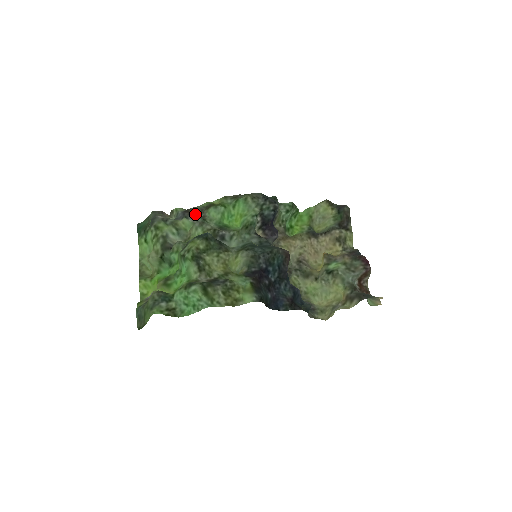
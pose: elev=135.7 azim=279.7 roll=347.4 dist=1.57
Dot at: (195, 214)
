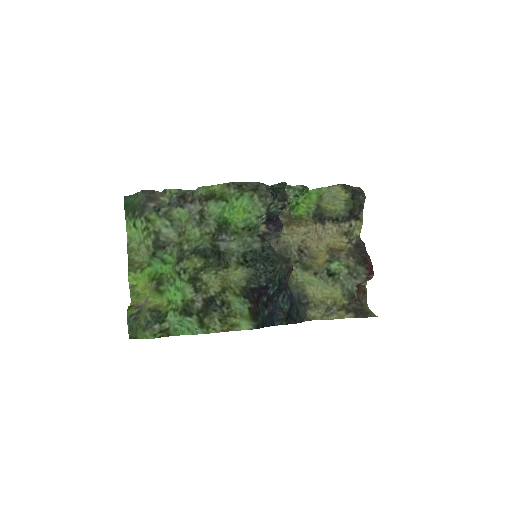
Dot at: (192, 201)
